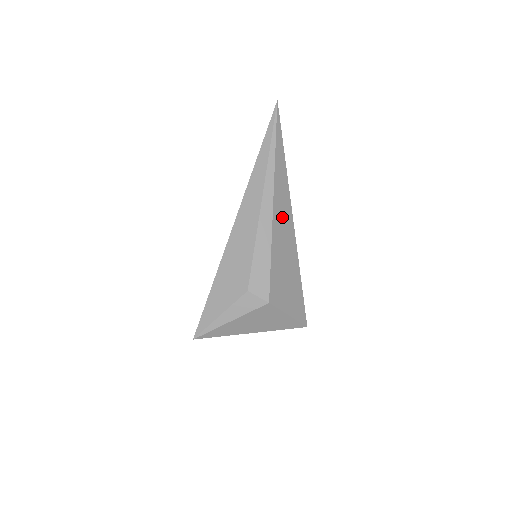
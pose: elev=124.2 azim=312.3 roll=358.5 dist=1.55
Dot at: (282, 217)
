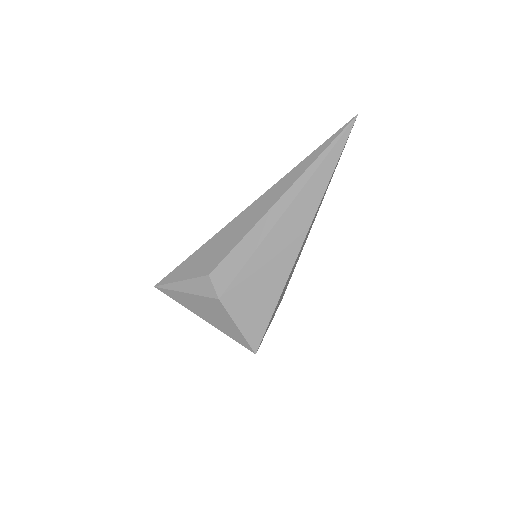
Dot at: (289, 231)
